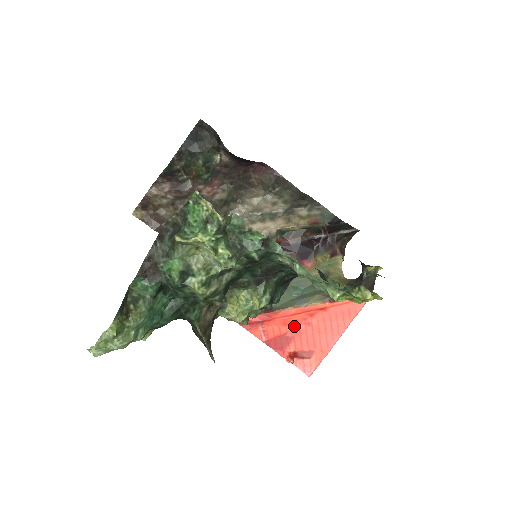
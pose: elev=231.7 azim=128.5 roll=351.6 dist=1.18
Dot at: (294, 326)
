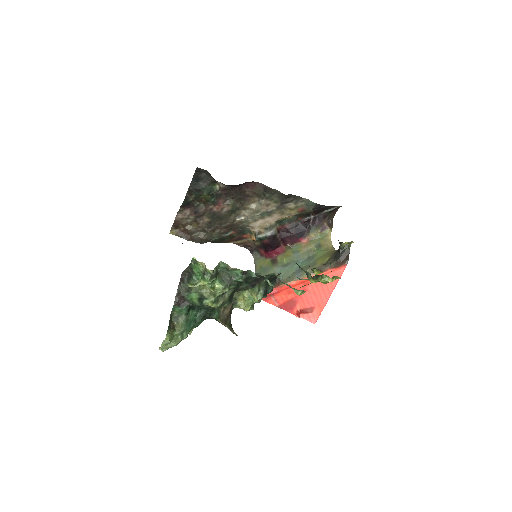
Dot at: occluded
